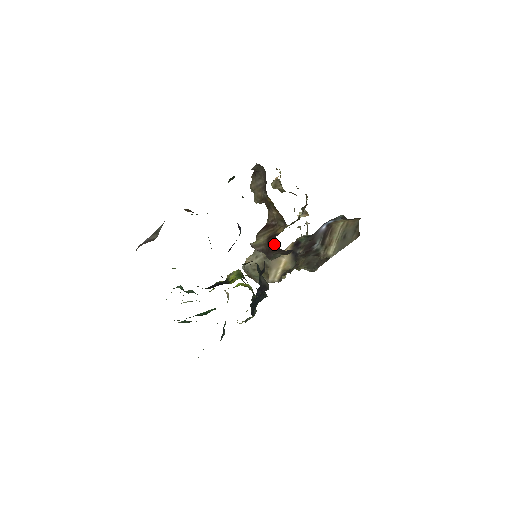
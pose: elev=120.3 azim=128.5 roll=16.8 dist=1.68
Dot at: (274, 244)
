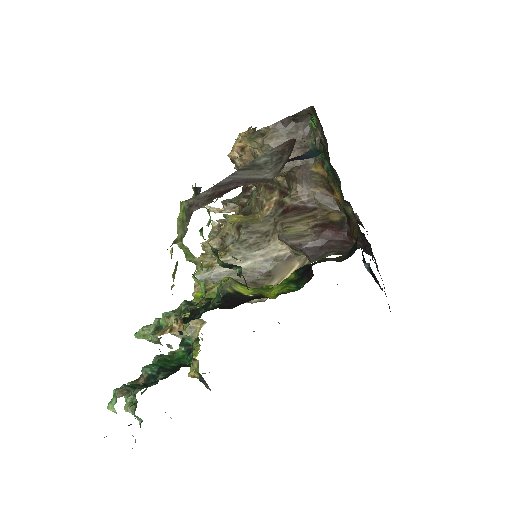
Dot at: (345, 235)
